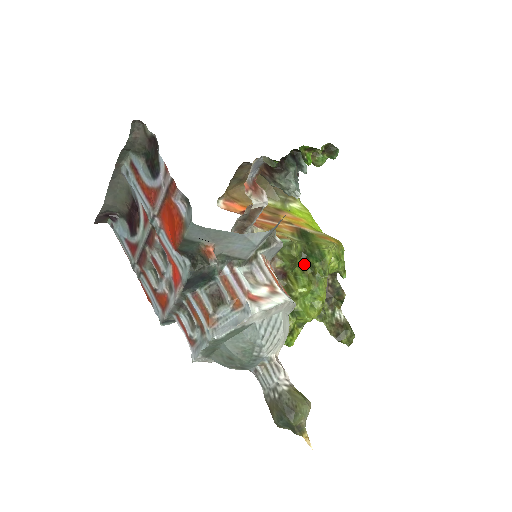
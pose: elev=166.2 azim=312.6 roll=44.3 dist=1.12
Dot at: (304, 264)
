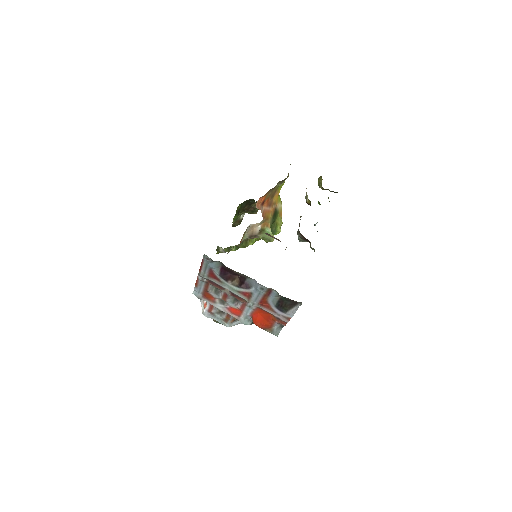
Dot at: occluded
